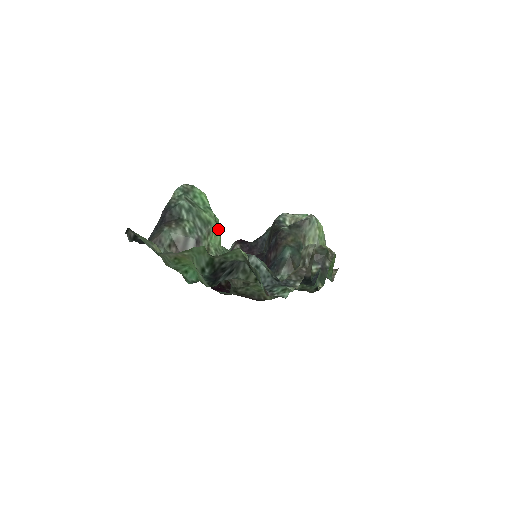
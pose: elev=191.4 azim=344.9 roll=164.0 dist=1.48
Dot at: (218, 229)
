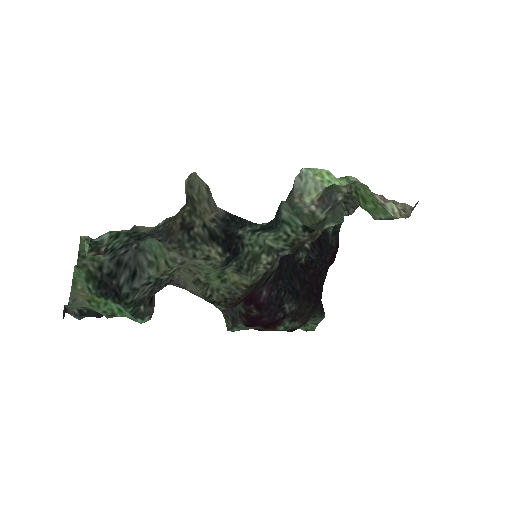
Dot at: occluded
